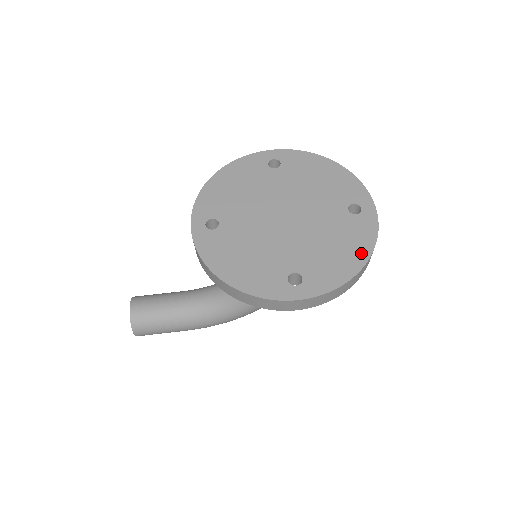
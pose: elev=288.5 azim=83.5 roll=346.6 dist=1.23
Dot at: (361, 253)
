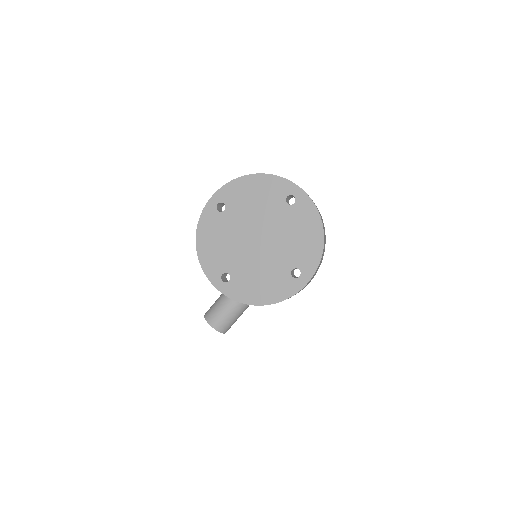
Dot at: (316, 227)
